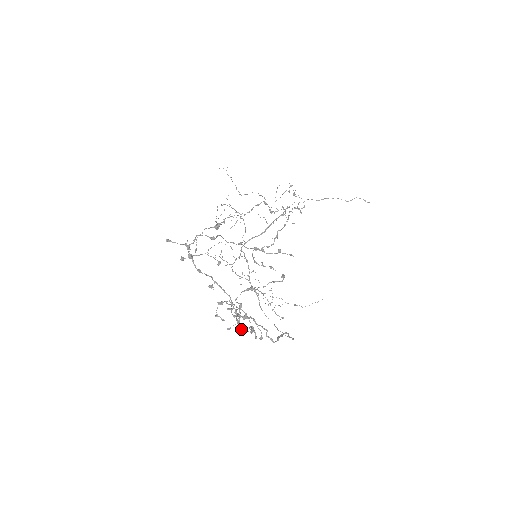
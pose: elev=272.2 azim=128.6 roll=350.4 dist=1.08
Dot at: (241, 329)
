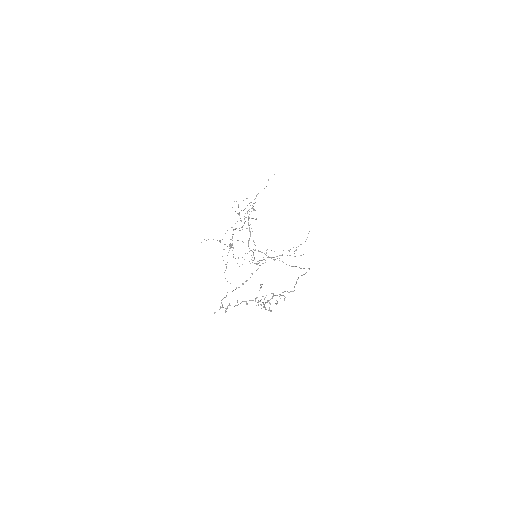
Dot at: (270, 310)
